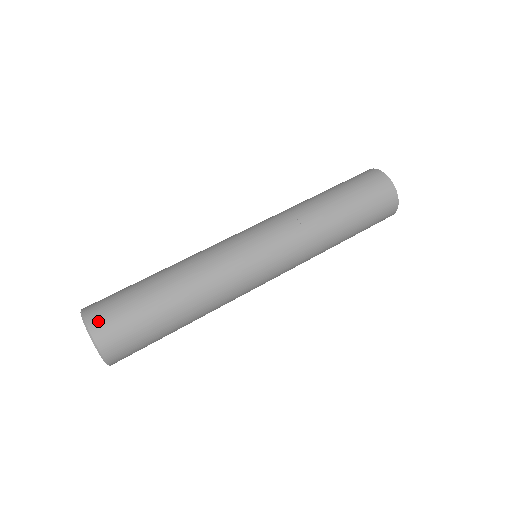
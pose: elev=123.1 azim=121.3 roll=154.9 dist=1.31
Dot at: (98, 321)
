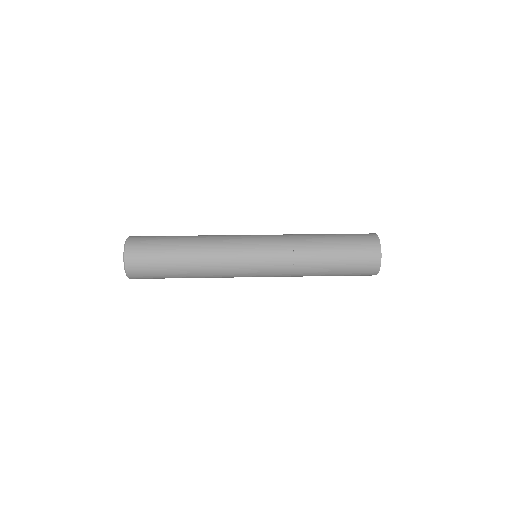
Dot at: (132, 248)
